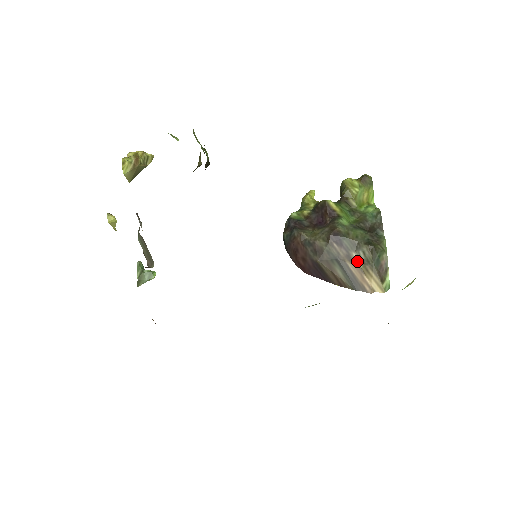
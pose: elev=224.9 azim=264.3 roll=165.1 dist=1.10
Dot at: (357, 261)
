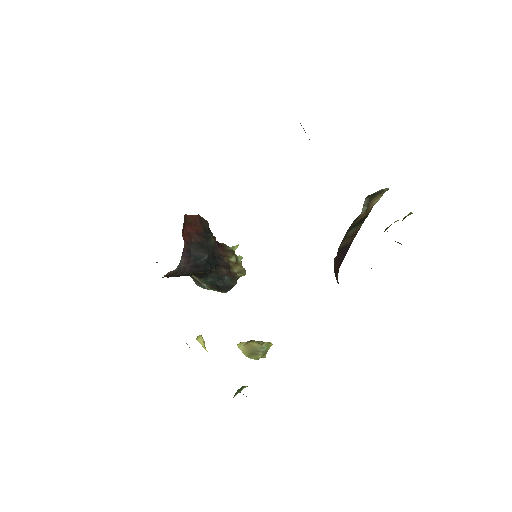
Dot at: occluded
